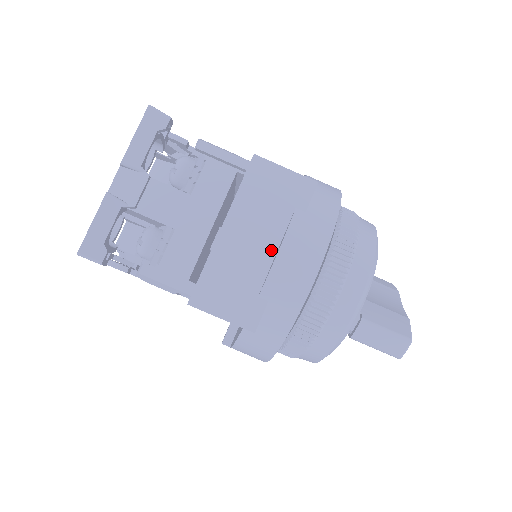
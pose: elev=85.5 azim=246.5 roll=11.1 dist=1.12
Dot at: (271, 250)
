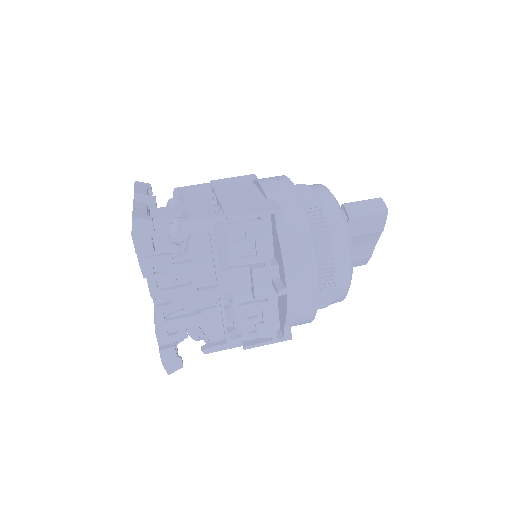
Dot at: (255, 191)
